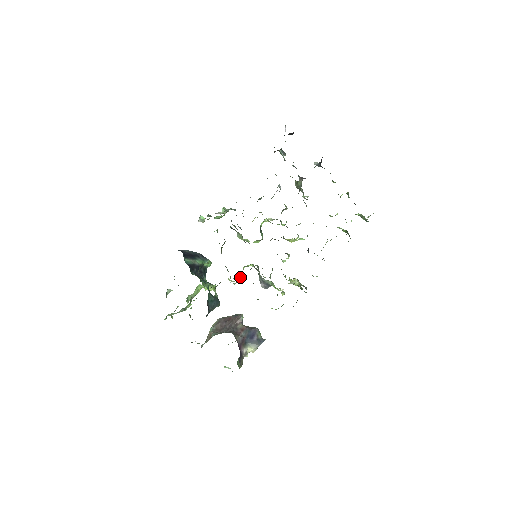
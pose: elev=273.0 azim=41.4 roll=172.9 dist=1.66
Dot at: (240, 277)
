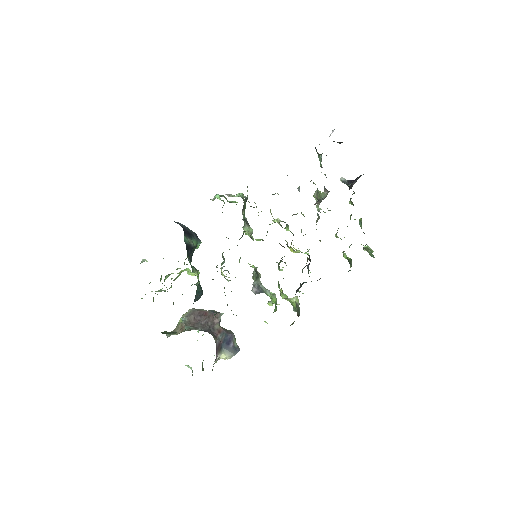
Dot at: occluded
